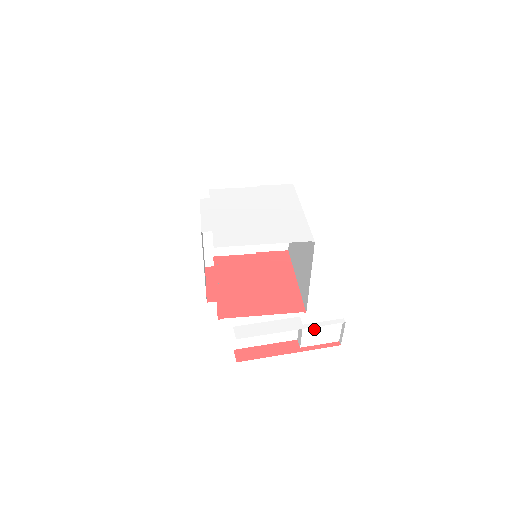
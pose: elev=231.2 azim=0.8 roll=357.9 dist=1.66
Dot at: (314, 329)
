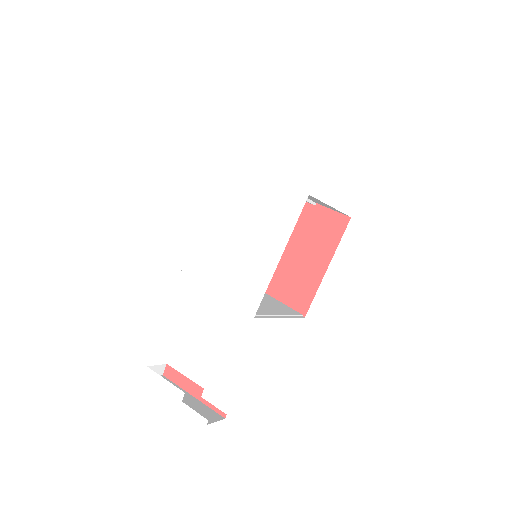
Dot at: occluded
